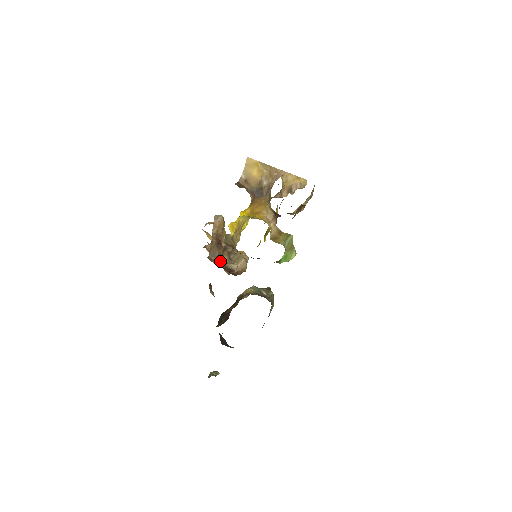
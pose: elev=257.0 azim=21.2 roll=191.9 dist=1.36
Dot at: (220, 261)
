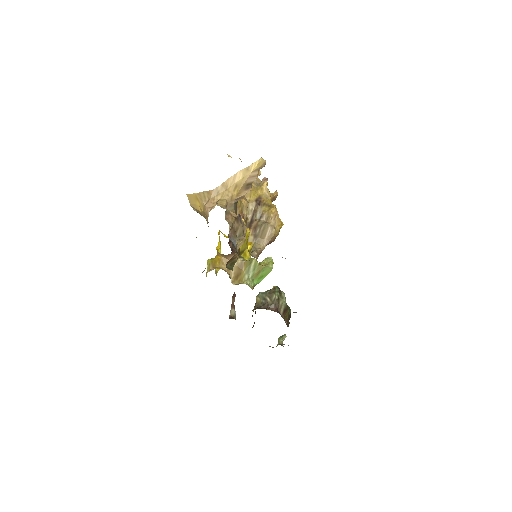
Dot at: occluded
